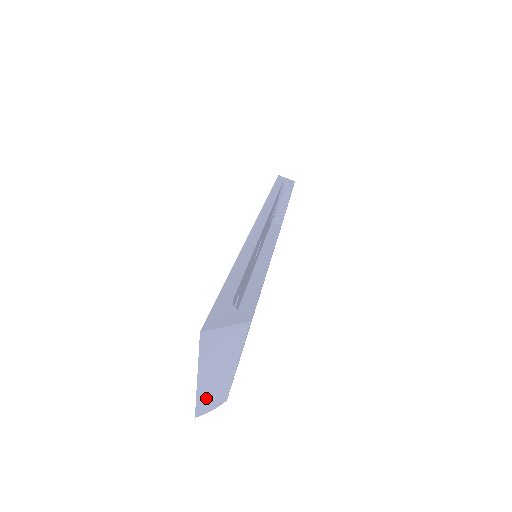
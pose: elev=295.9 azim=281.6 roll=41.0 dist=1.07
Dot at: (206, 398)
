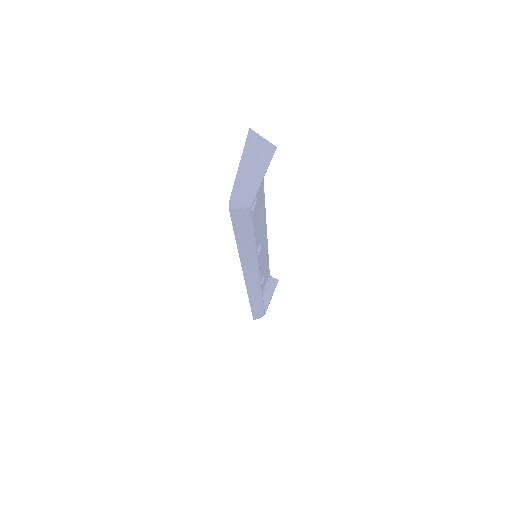
Dot at: (240, 188)
